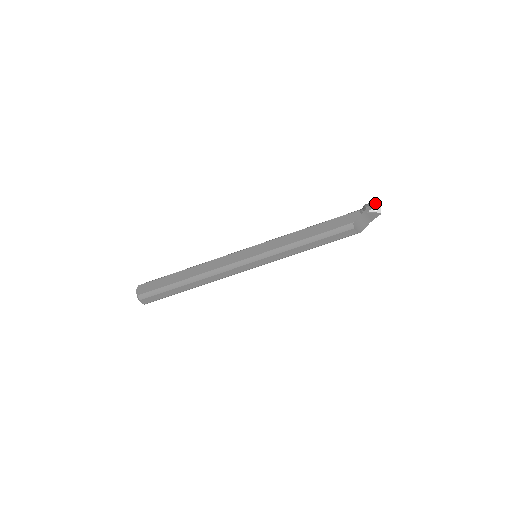
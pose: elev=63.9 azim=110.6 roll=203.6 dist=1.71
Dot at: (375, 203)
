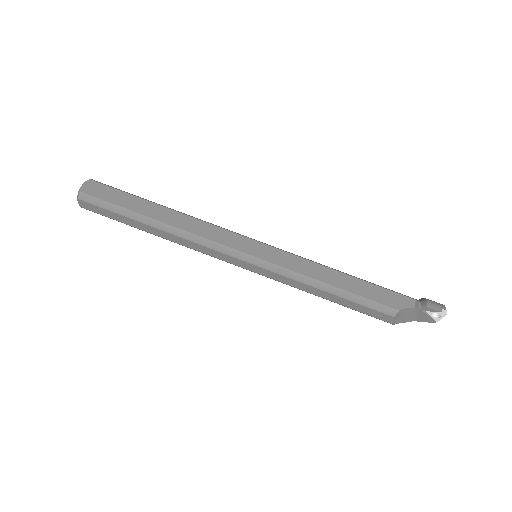
Dot at: (442, 308)
